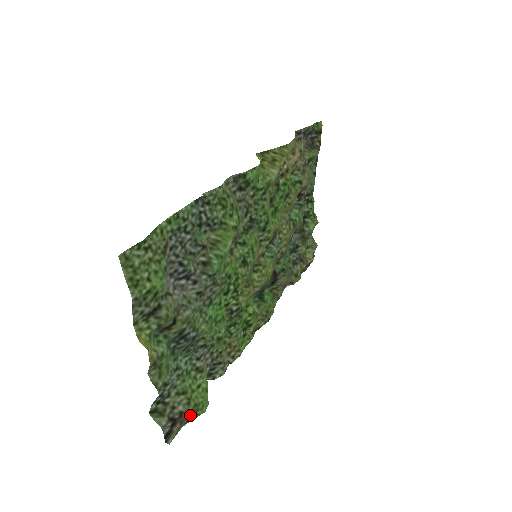
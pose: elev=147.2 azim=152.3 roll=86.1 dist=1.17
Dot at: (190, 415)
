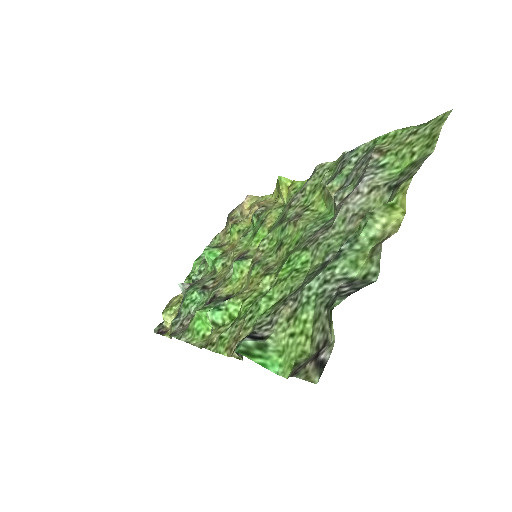
Dot at: (304, 362)
